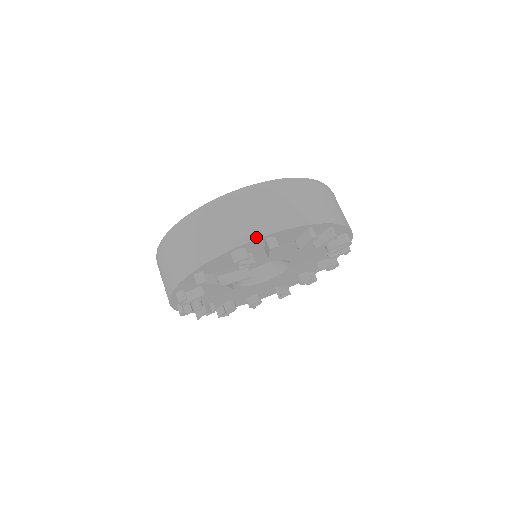
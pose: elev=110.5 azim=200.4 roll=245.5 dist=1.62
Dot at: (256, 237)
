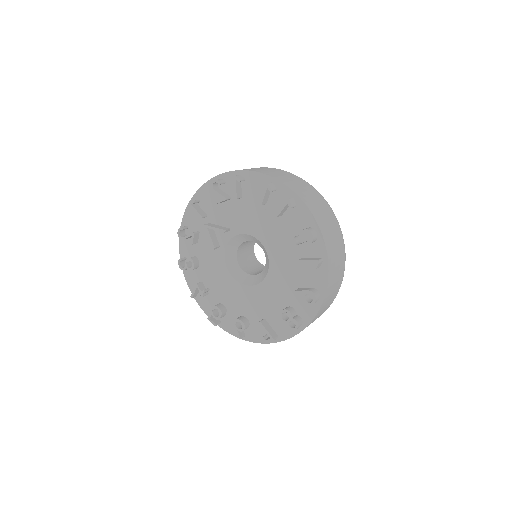
Dot at: (233, 171)
